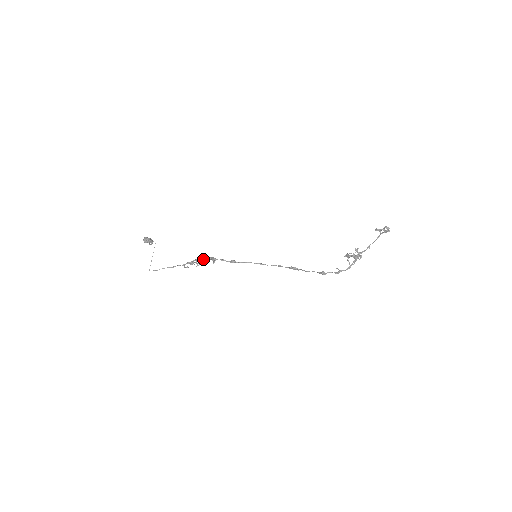
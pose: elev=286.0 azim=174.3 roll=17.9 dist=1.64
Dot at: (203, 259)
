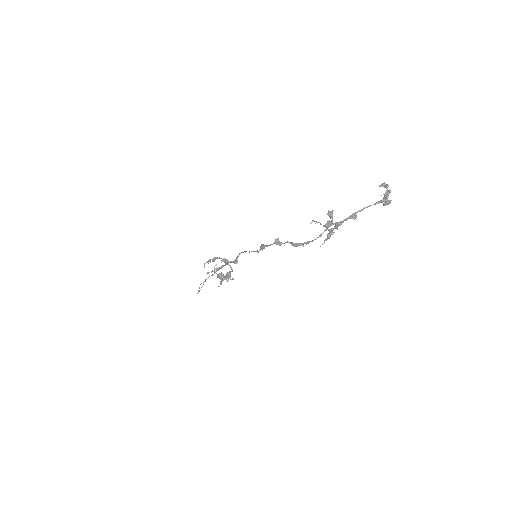
Dot at: (217, 257)
